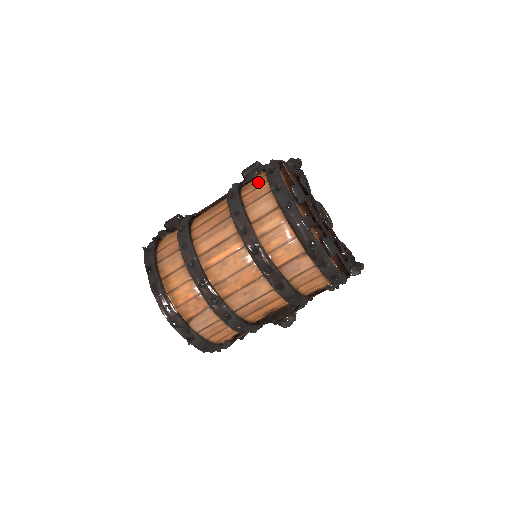
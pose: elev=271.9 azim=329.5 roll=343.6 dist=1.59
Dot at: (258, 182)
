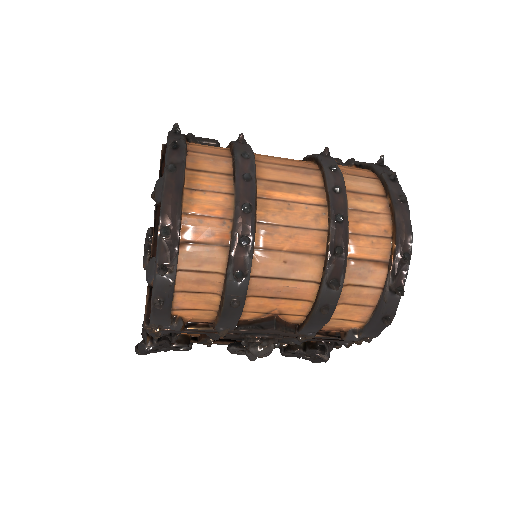
Dot at: occluded
